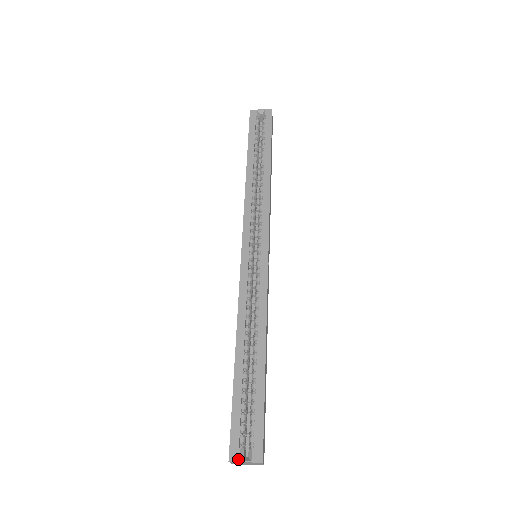
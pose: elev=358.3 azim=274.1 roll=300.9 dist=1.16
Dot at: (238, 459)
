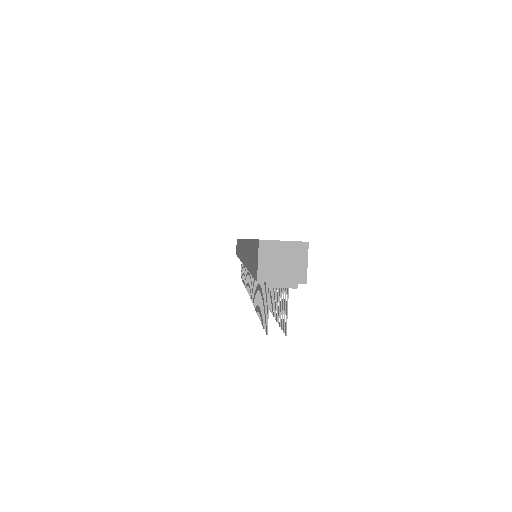
Dot at: (272, 240)
